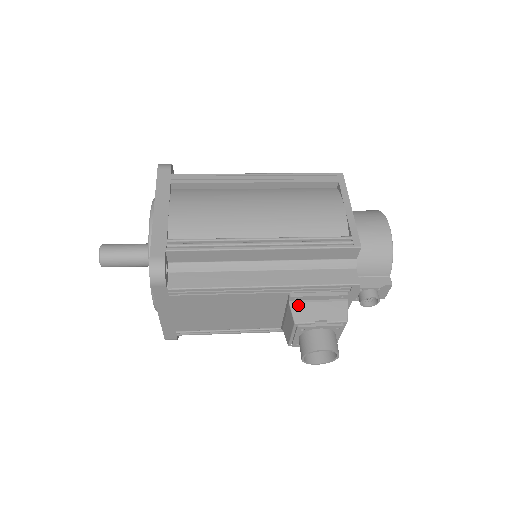
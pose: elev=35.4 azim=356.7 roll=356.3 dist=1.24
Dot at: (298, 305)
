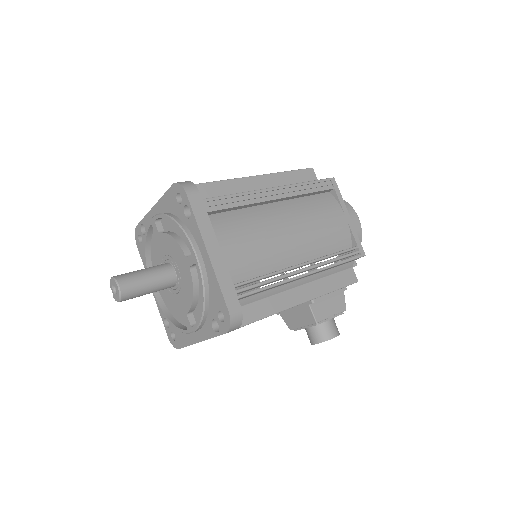
Dot at: (316, 307)
